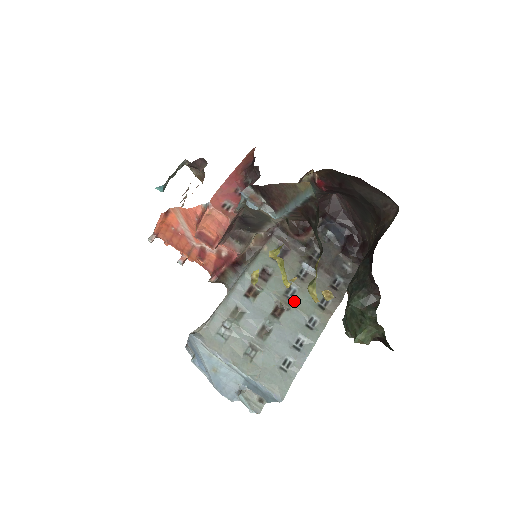
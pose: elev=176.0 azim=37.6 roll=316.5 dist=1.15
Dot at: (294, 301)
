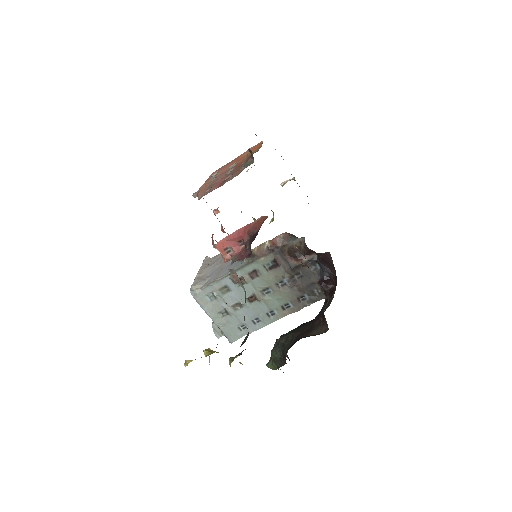
Dot at: (266, 298)
